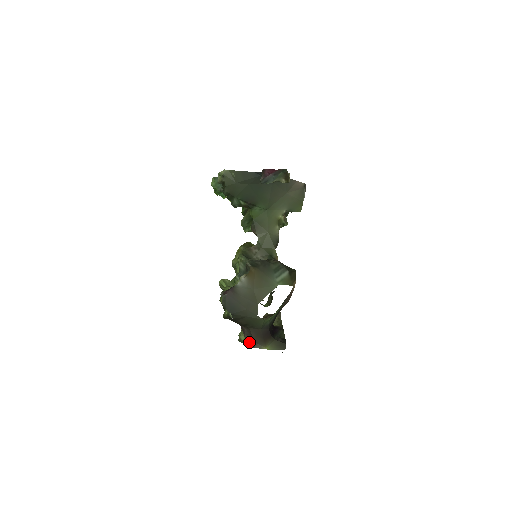
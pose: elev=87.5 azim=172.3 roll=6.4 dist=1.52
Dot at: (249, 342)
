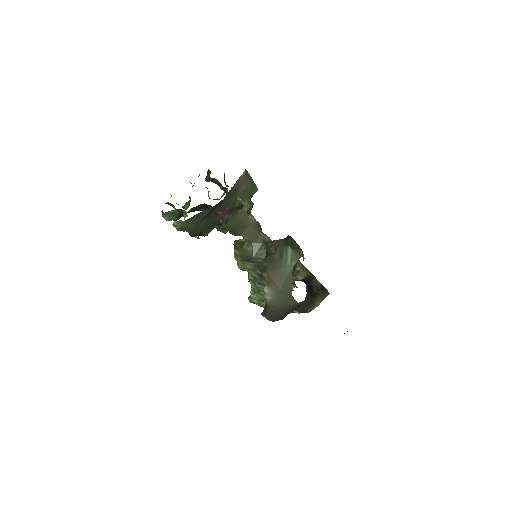
Dot at: (301, 312)
